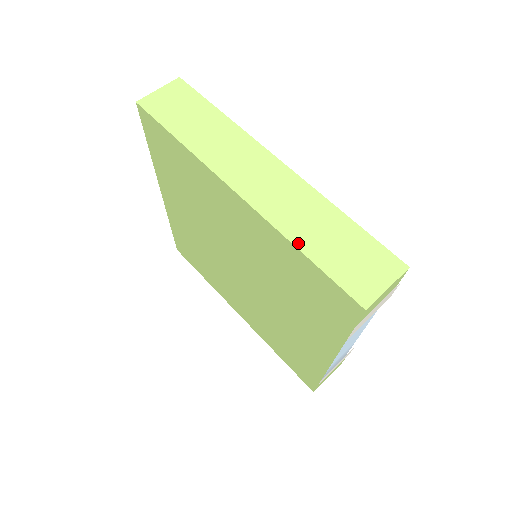
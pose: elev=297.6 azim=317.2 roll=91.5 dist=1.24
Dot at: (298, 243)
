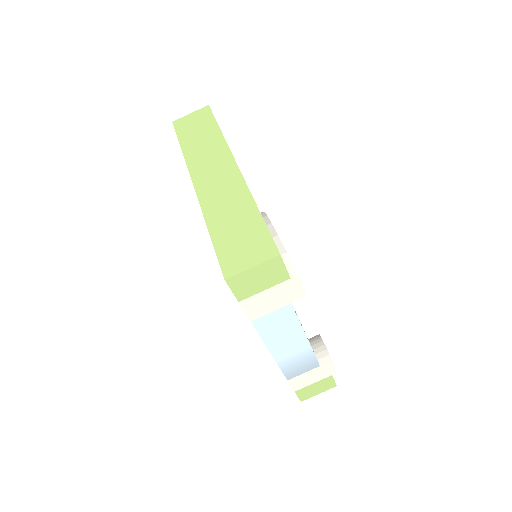
Dot at: (210, 224)
